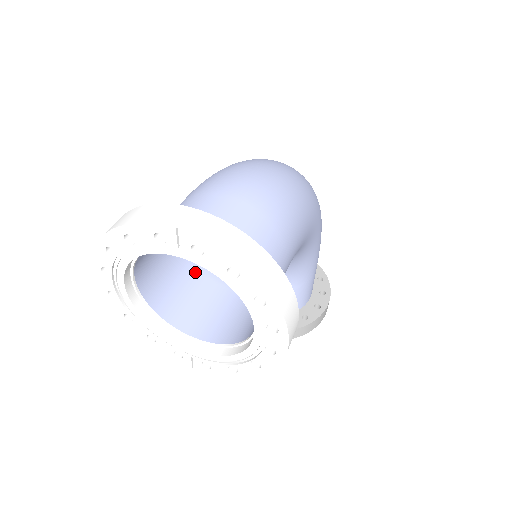
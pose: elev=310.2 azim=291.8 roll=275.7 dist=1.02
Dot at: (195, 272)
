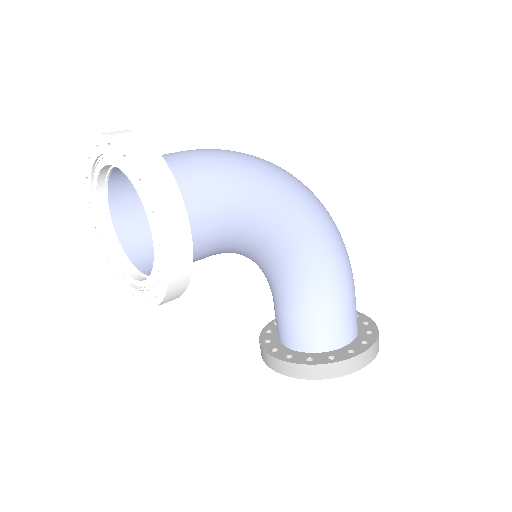
Dot at: occluded
